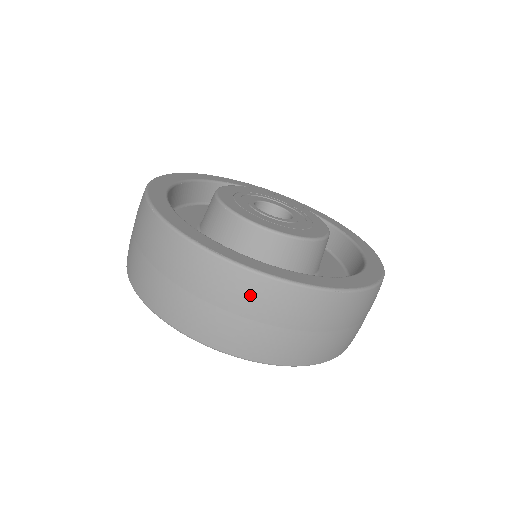
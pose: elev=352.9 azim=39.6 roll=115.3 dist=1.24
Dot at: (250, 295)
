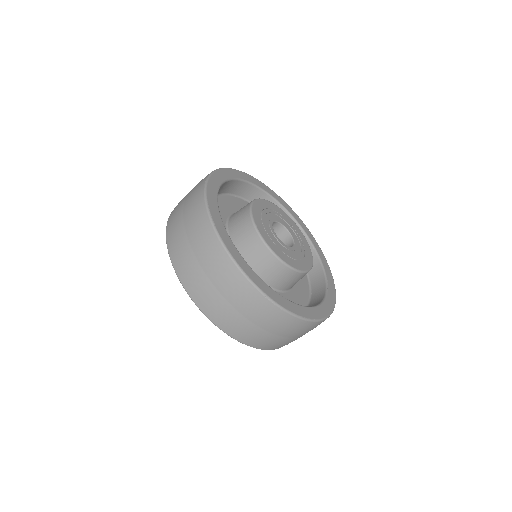
Dot at: (214, 259)
